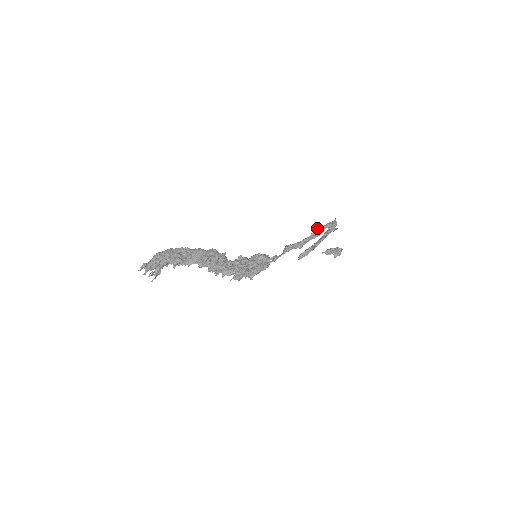
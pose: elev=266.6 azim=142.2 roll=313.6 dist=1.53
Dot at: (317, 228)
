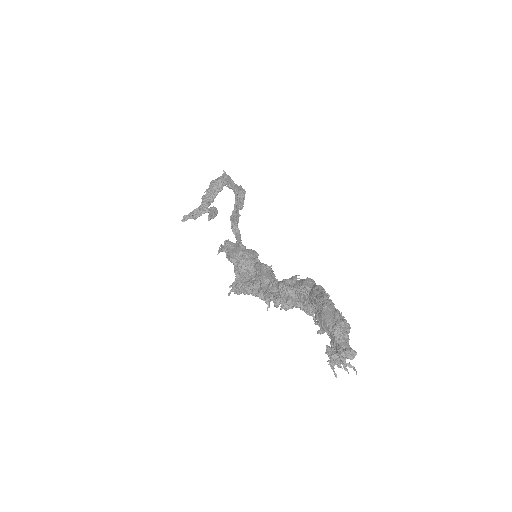
Dot at: (238, 193)
